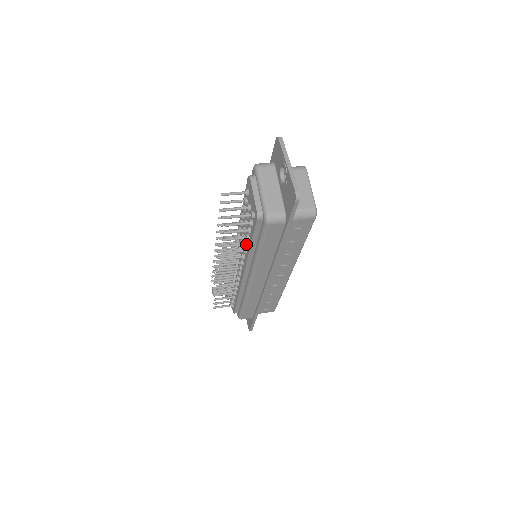
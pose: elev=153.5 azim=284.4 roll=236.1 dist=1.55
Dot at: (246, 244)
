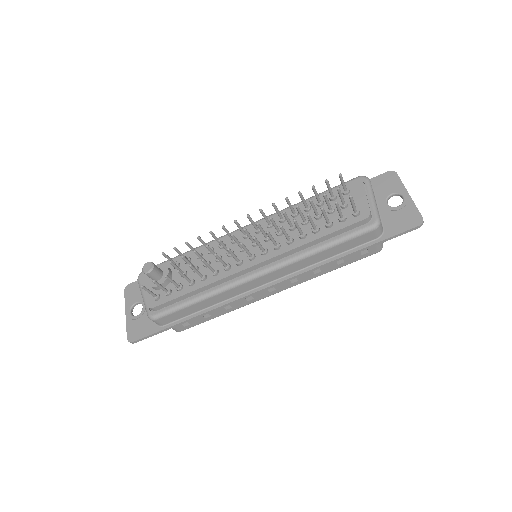
Dot at: (306, 235)
